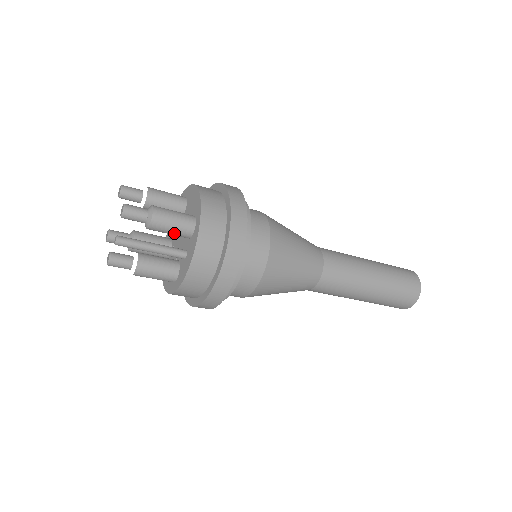
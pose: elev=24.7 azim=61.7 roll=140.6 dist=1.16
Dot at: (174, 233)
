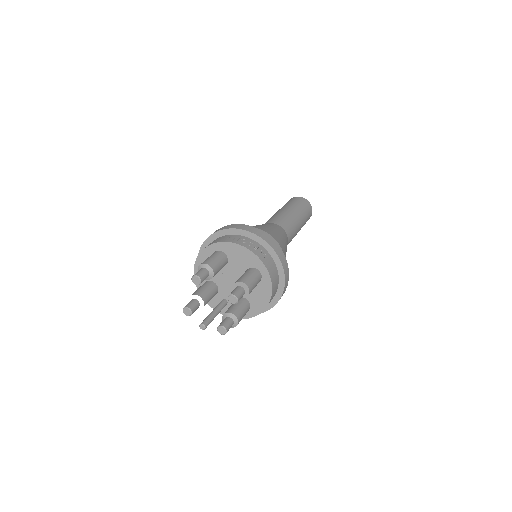
Dot at: occluded
